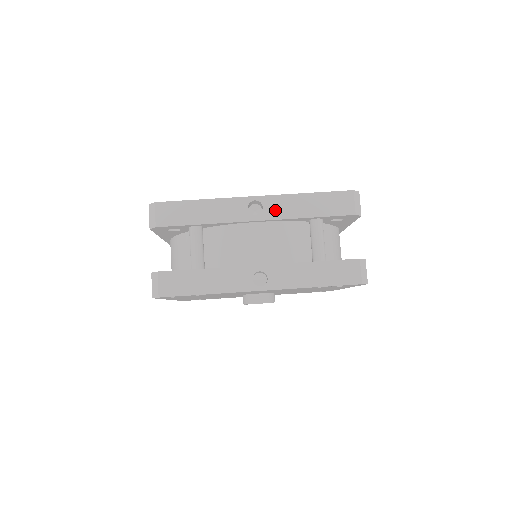
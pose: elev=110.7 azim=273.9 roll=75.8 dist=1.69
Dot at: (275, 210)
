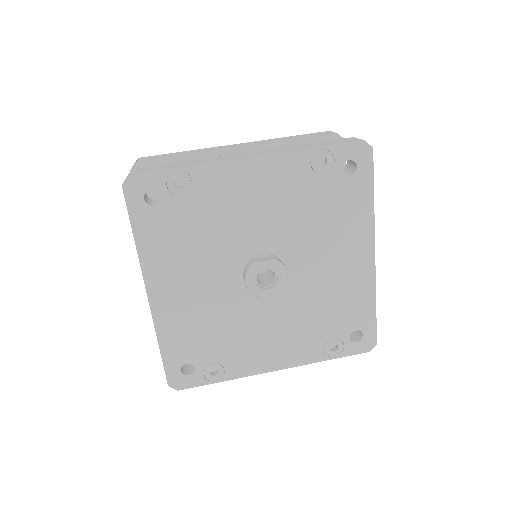
Dot at: (257, 143)
